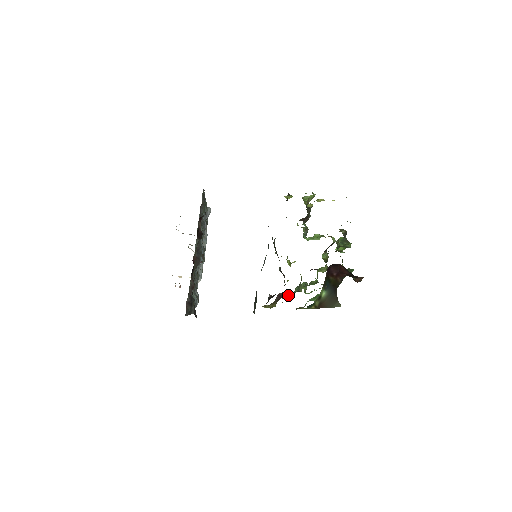
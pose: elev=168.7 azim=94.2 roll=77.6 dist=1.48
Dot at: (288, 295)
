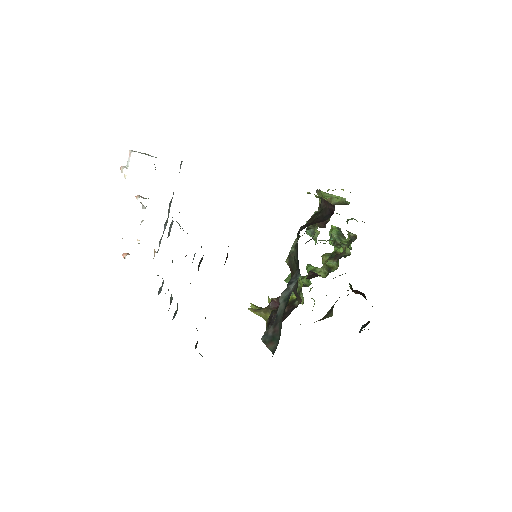
Dot at: occluded
